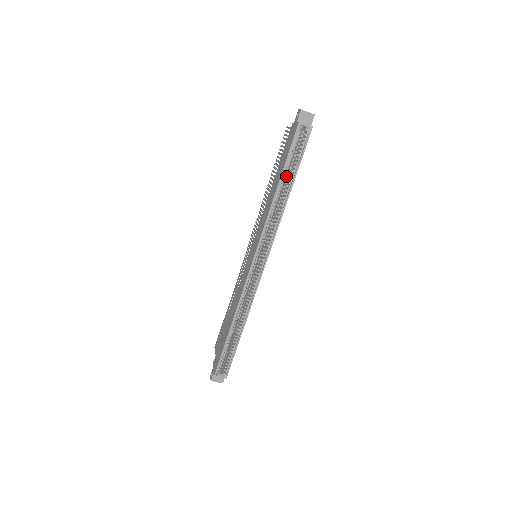
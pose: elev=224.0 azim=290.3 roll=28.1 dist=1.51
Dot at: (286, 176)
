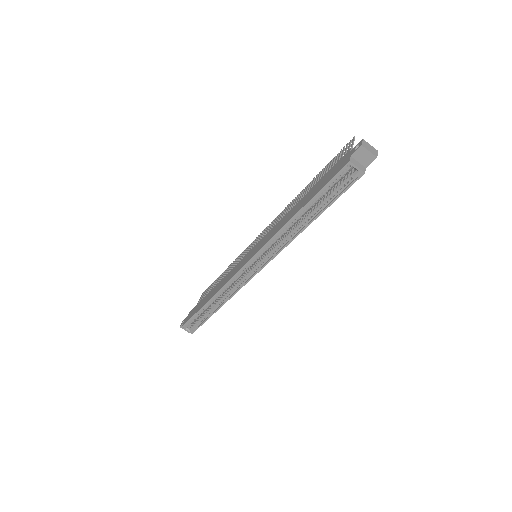
Dot at: (315, 203)
